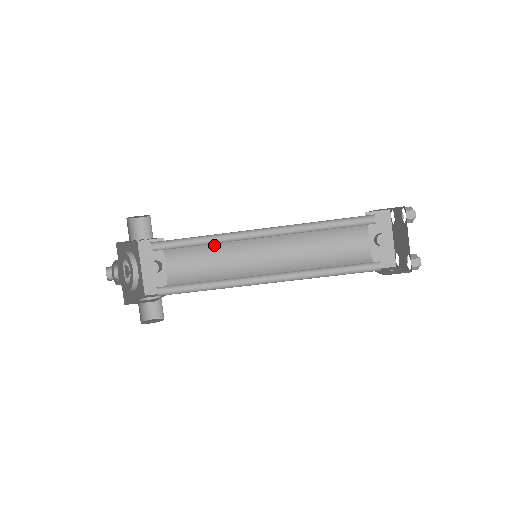
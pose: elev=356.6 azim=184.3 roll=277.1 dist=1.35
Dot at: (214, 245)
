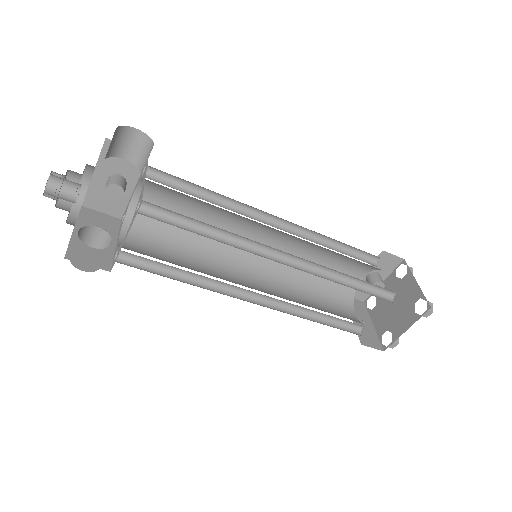
Dot at: (212, 207)
